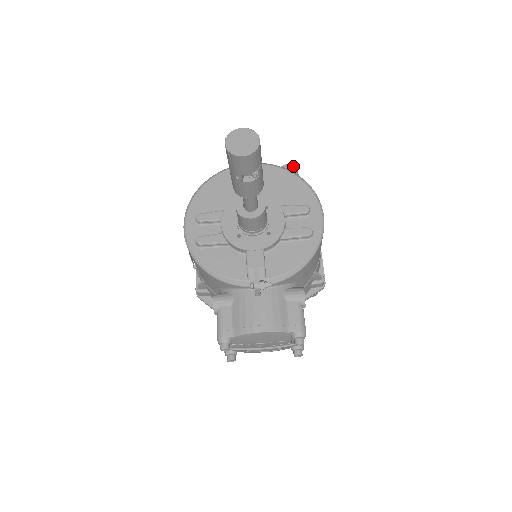
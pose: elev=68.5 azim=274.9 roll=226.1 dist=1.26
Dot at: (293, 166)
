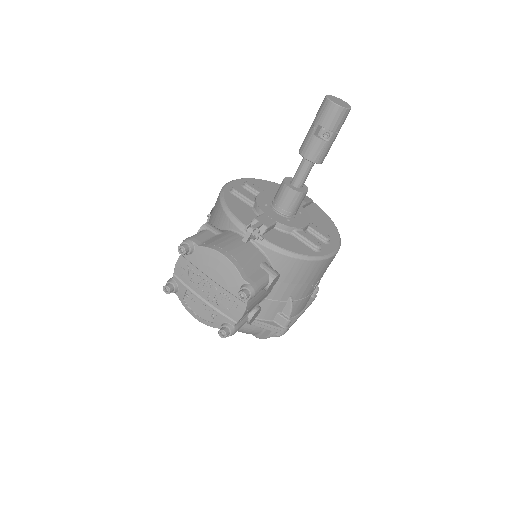
Dot at: occluded
